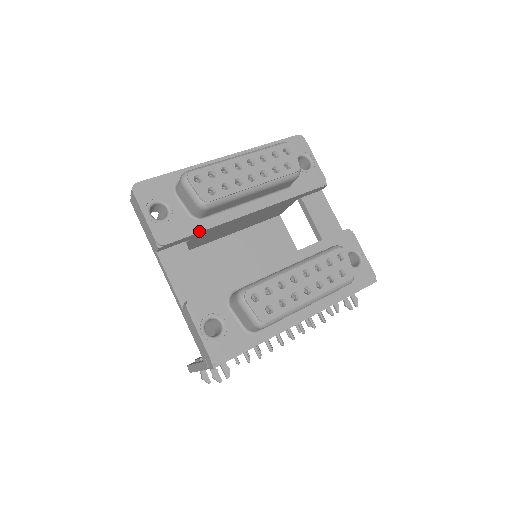
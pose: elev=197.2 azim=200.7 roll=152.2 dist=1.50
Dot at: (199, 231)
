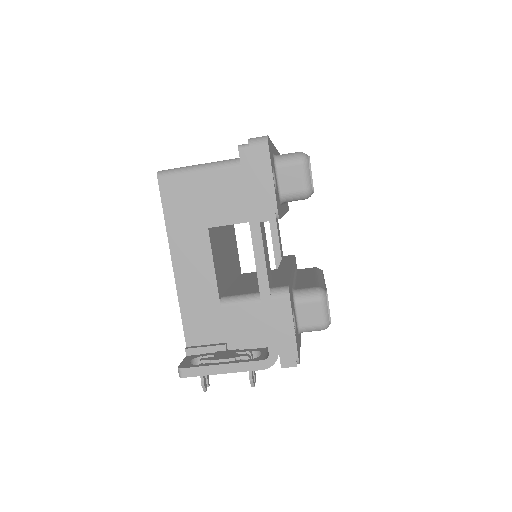
Dot at: occluded
